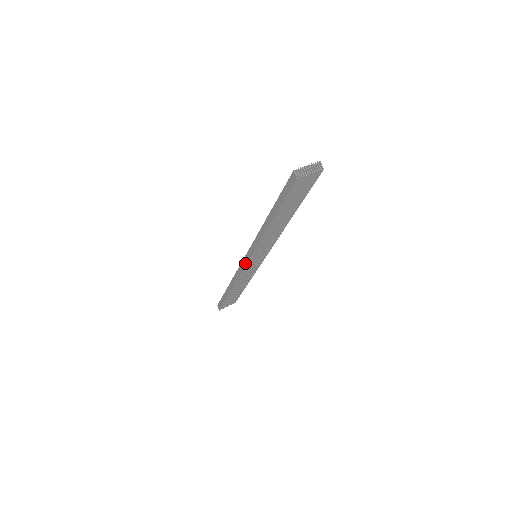
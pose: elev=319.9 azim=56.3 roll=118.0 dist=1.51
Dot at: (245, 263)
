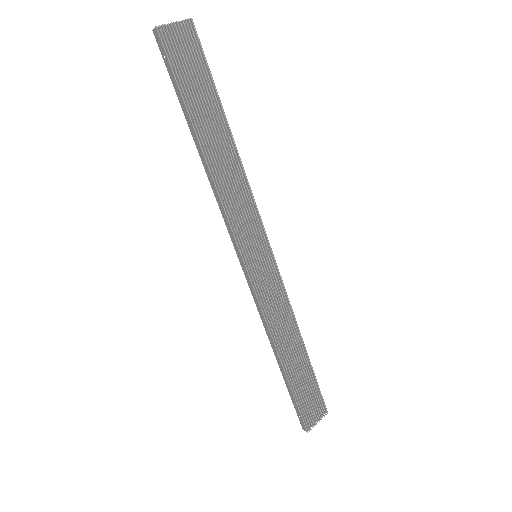
Dot at: (245, 270)
